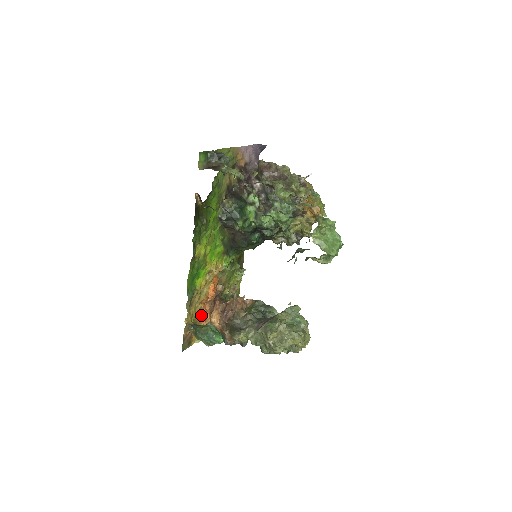
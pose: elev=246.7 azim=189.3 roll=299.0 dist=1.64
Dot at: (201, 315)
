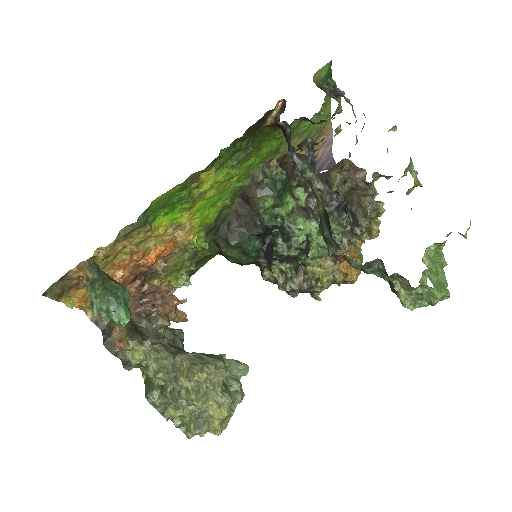
Dot at: (110, 273)
